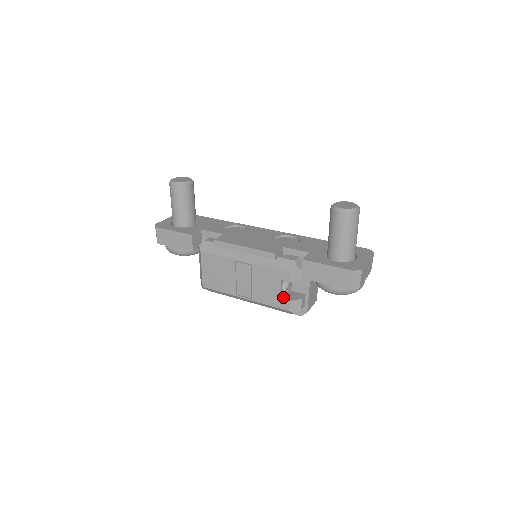
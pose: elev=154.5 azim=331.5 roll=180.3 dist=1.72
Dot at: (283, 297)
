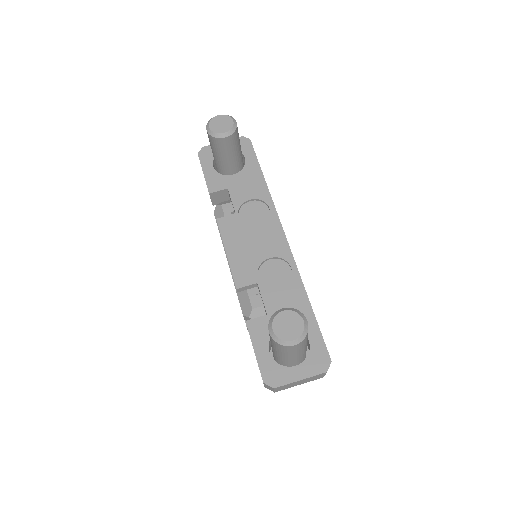
Dot at: occluded
